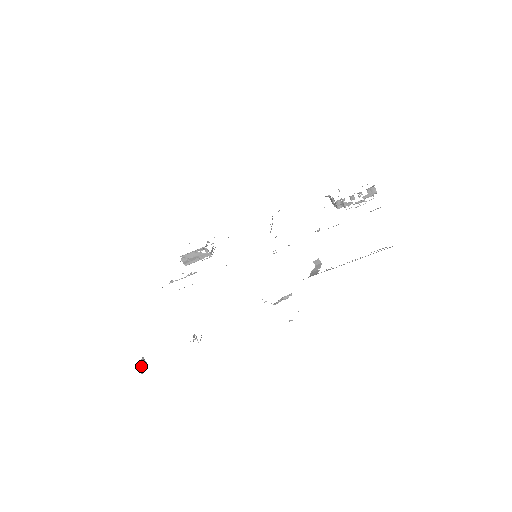
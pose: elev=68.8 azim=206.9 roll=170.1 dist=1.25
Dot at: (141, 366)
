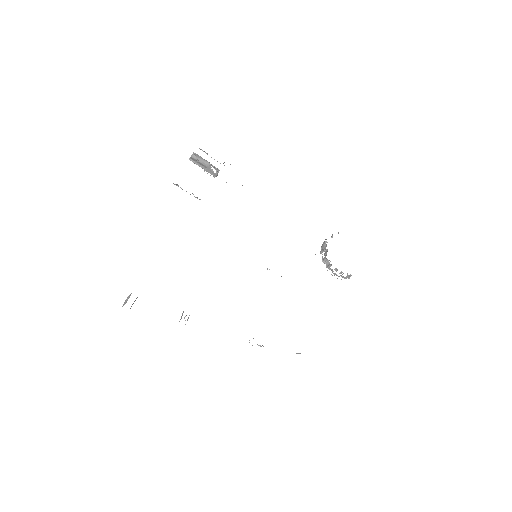
Dot at: occluded
